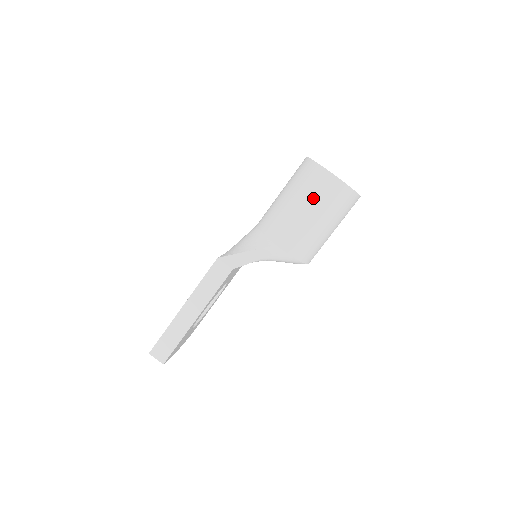
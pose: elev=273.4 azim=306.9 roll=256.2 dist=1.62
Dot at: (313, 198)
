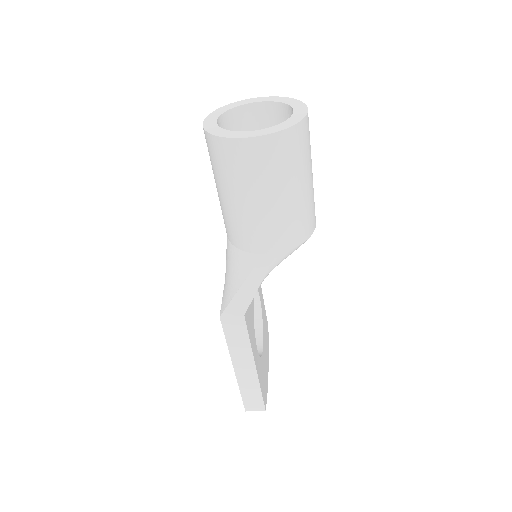
Dot at: (254, 182)
